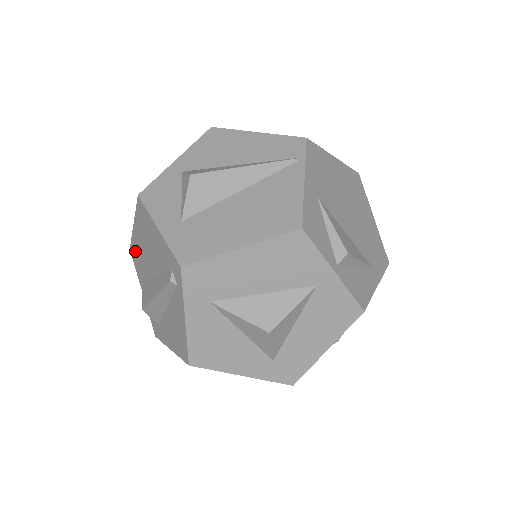
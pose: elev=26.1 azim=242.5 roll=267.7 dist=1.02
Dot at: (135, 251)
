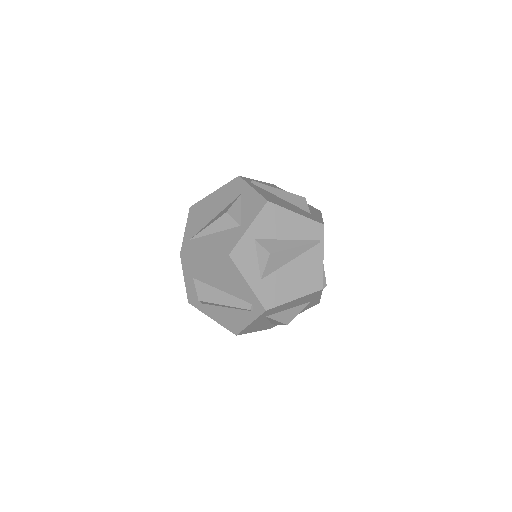
Dot at: (192, 262)
